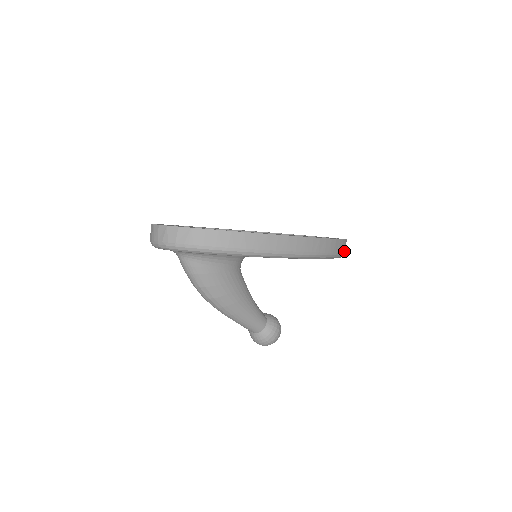
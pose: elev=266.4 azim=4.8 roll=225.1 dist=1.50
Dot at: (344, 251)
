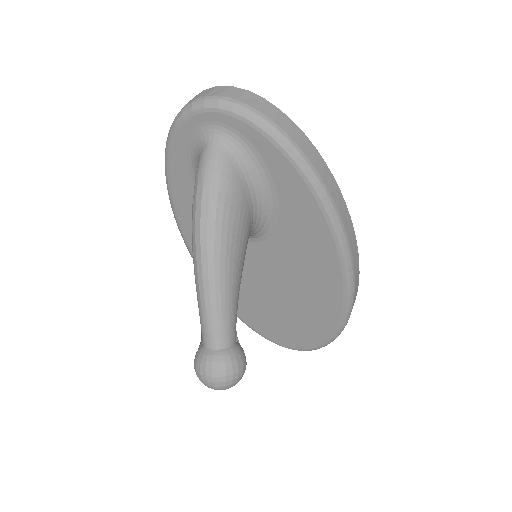
Dot at: (347, 322)
